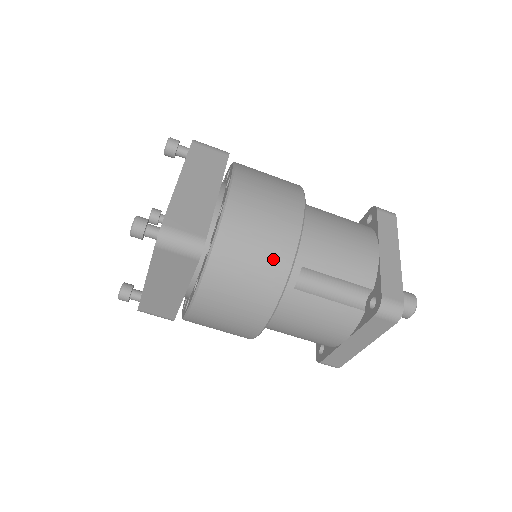
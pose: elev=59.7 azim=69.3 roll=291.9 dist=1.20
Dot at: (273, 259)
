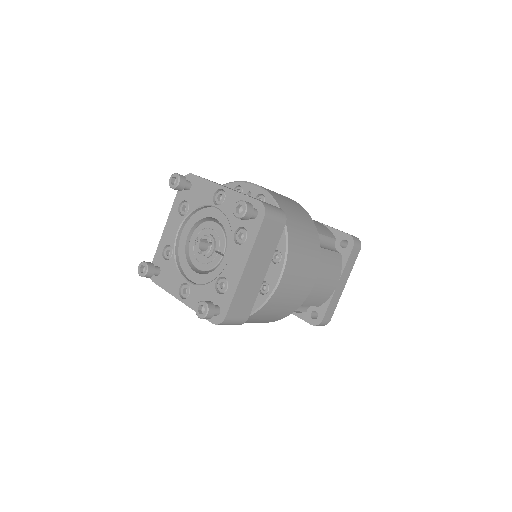
Dot at: (279, 316)
